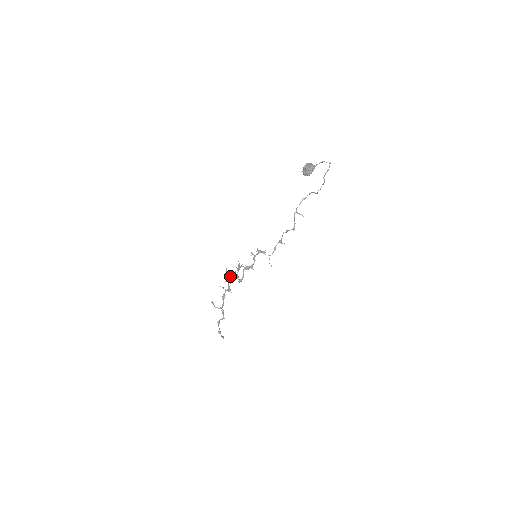
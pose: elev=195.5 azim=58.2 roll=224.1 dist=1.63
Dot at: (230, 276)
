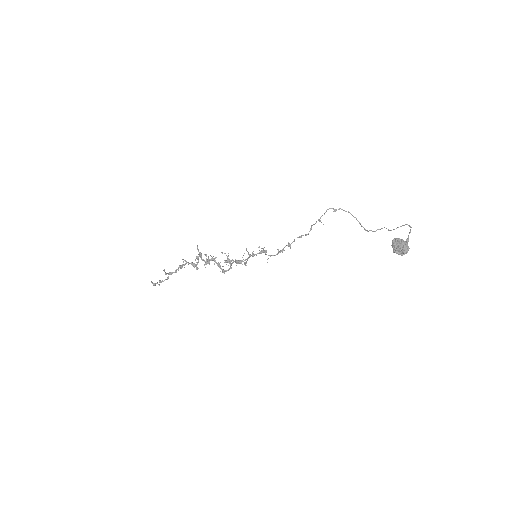
Dot at: (209, 263)
